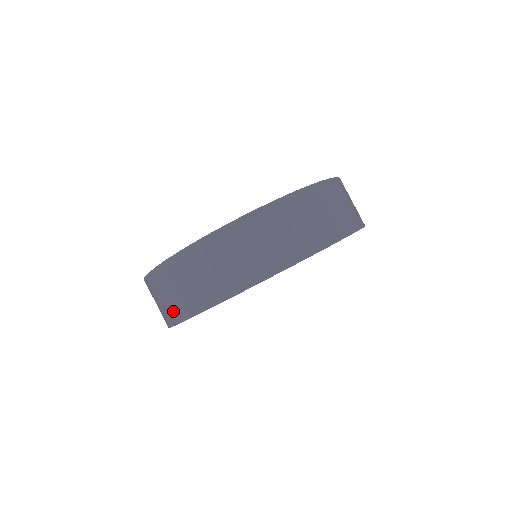
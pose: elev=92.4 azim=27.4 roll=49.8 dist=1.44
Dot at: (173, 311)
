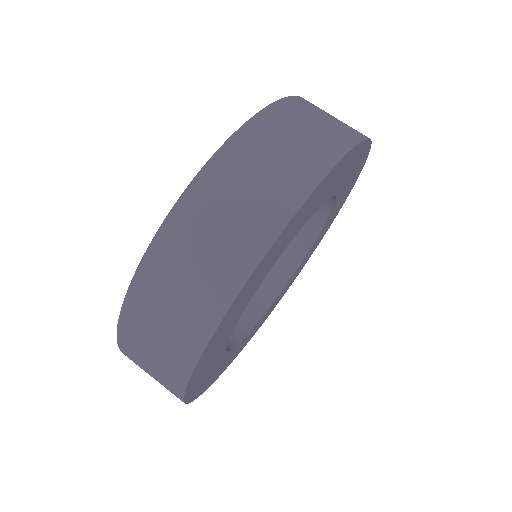
Dot at: (216, 283)
